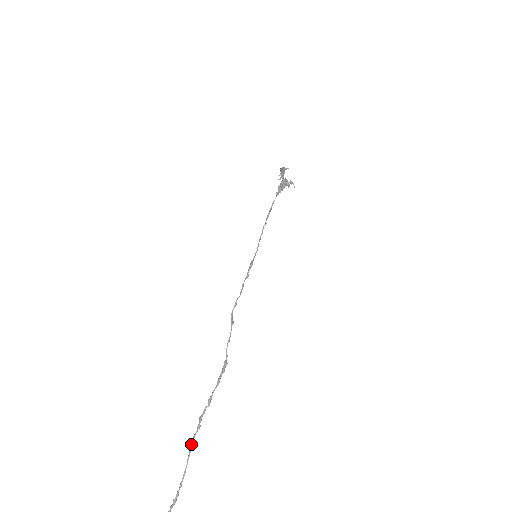
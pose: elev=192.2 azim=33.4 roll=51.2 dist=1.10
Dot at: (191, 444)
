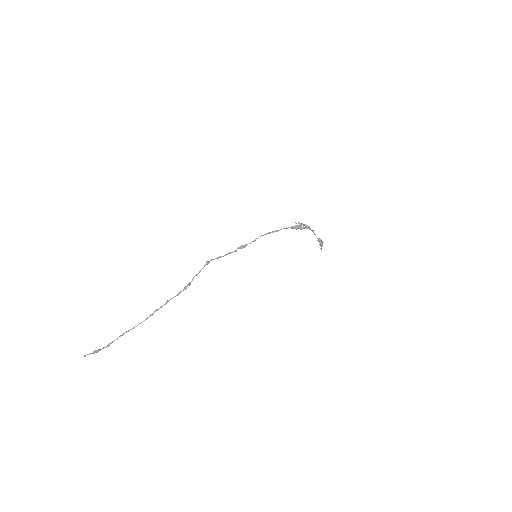
Dot at: (141, 322)
